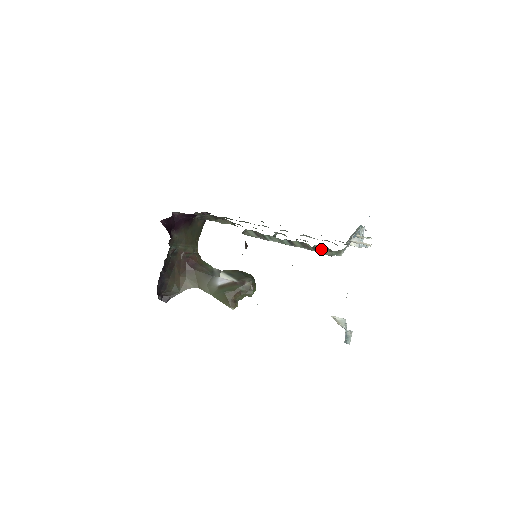
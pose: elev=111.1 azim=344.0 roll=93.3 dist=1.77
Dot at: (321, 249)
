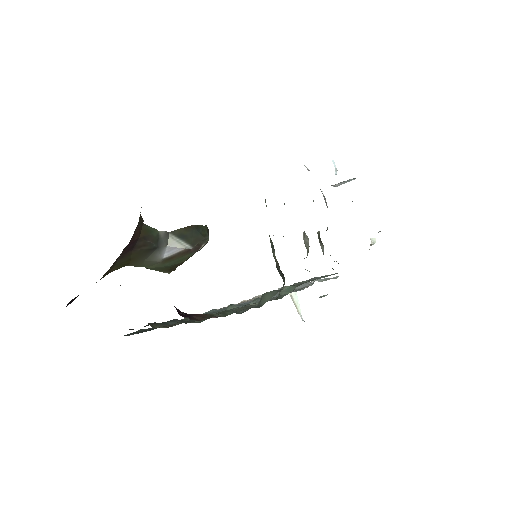
Dot at: occluded
